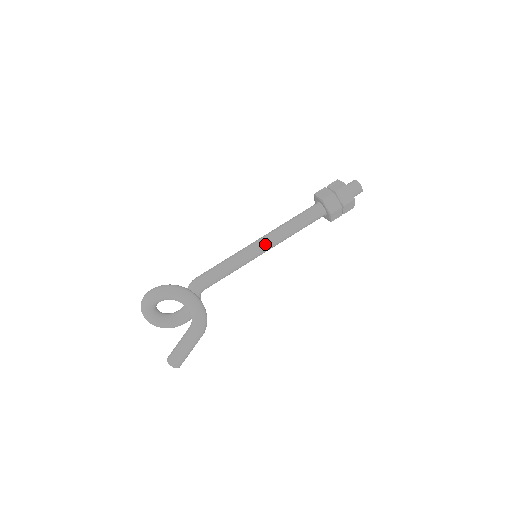
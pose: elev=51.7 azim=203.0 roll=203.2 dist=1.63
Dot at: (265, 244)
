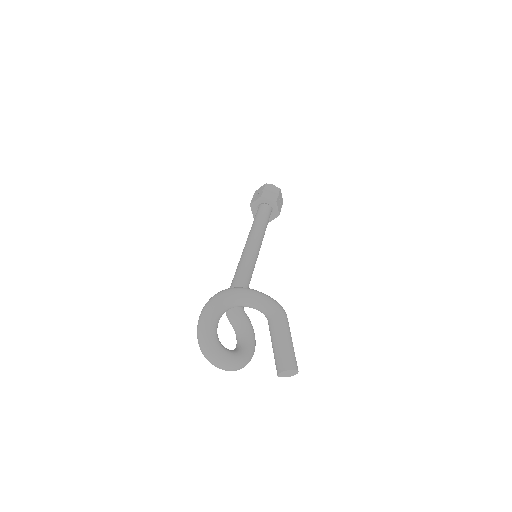
Dot at: (254, 242)
